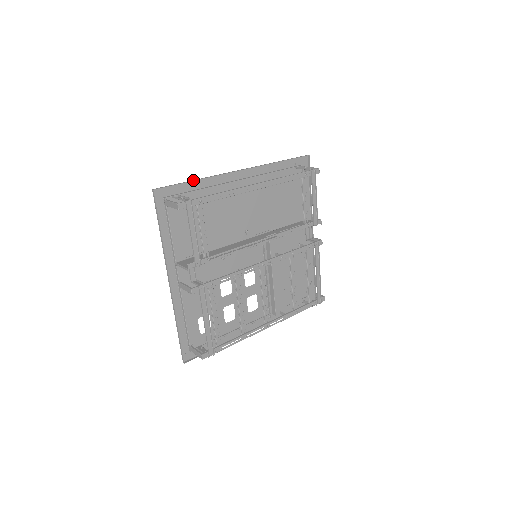
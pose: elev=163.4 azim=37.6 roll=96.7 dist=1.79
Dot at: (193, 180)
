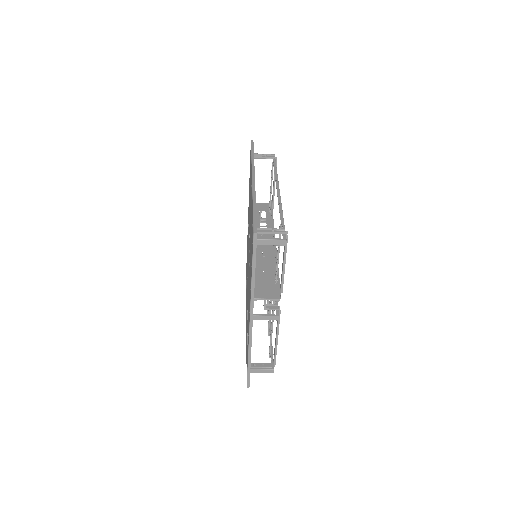
Dot at: (255, 206)
